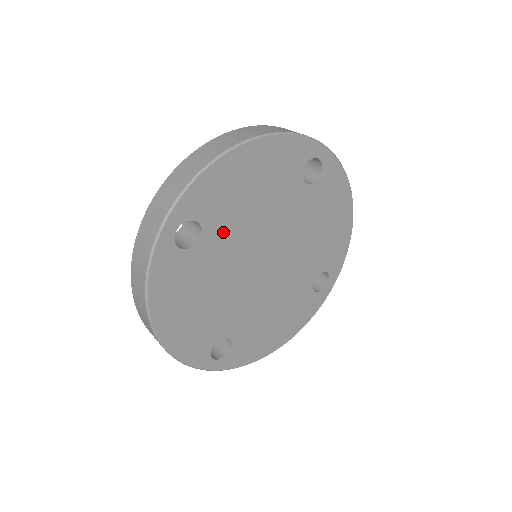
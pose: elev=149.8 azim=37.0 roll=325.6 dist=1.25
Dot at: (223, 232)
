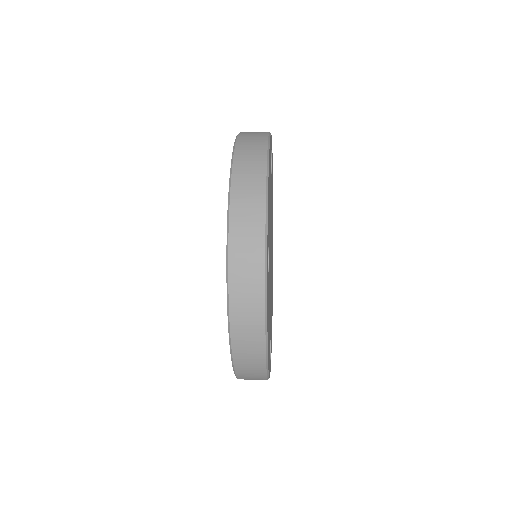
Dot at: (269, 245)
